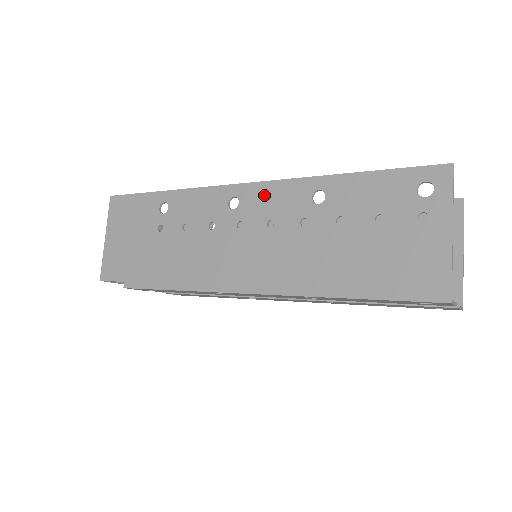
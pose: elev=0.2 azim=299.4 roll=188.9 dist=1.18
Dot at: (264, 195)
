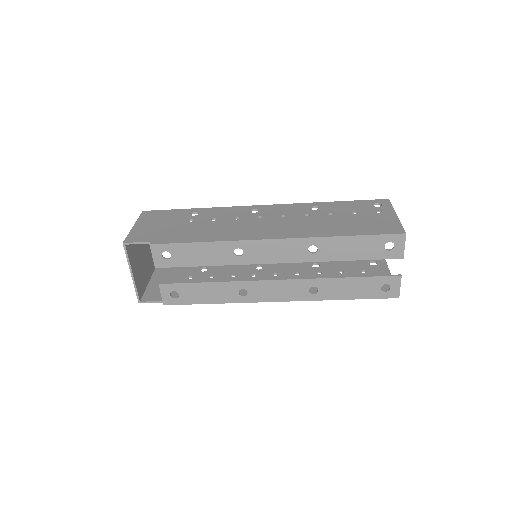
Dot at: (277, 208)
